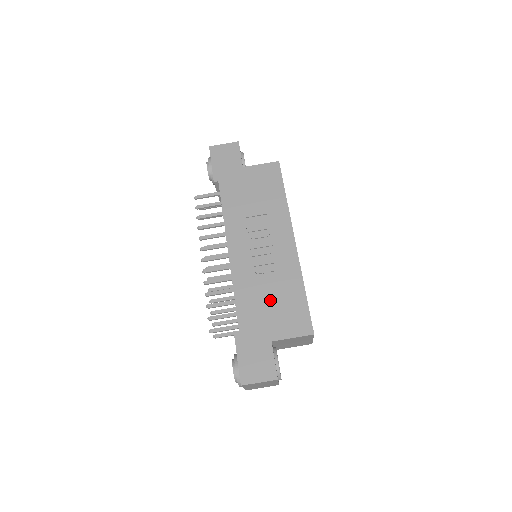
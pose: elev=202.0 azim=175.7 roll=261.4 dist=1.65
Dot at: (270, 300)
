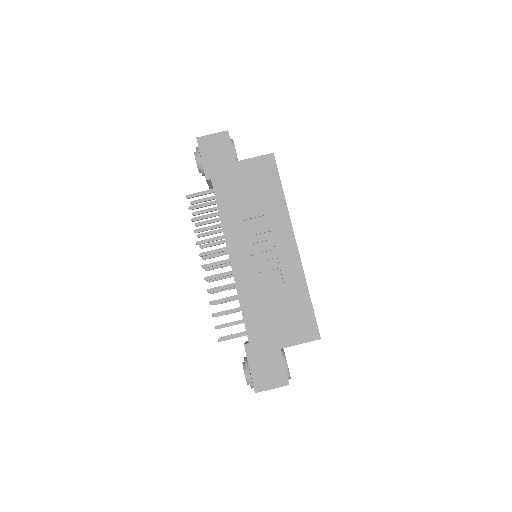
Dot at: (276, 307)
